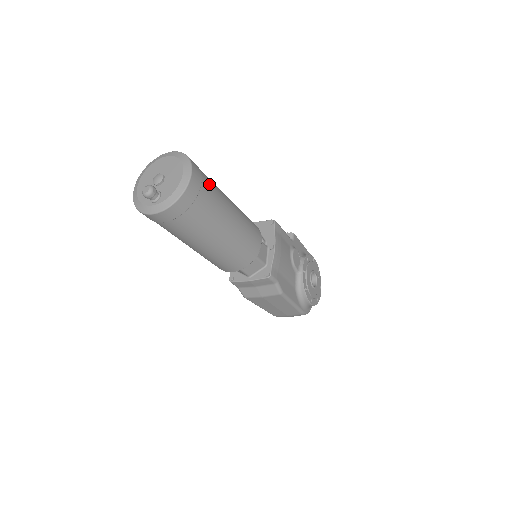
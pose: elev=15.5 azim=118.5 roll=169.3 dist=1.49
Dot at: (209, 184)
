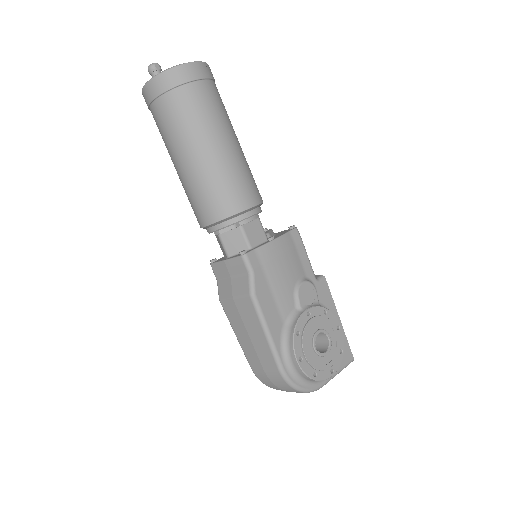
Dot at: (214, 94)
